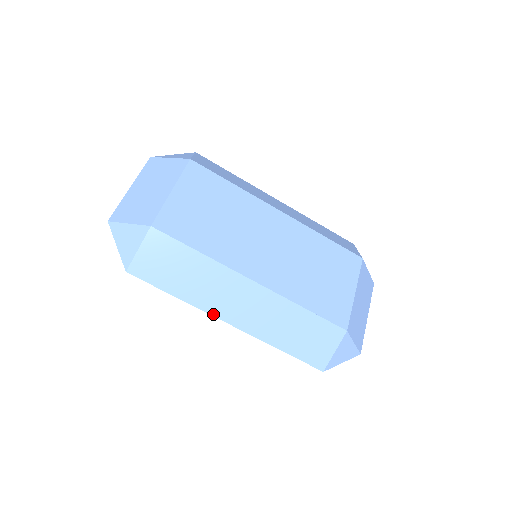
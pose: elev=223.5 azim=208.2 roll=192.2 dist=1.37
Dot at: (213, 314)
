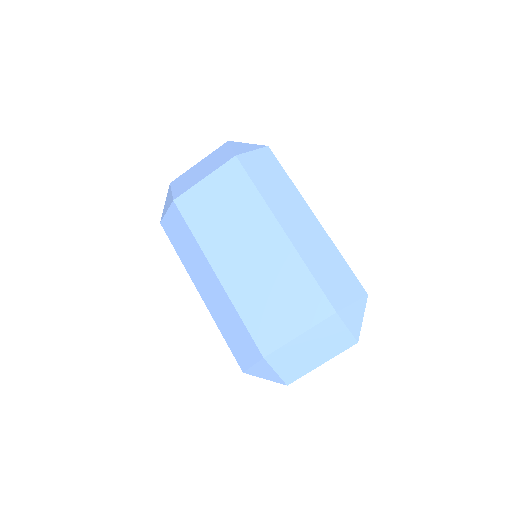
Dot at: (193, 280)
